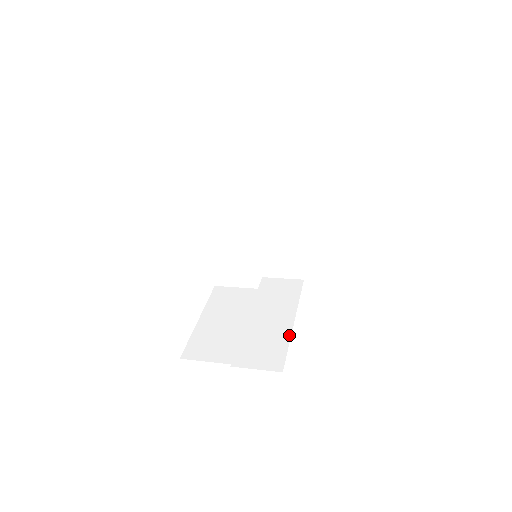
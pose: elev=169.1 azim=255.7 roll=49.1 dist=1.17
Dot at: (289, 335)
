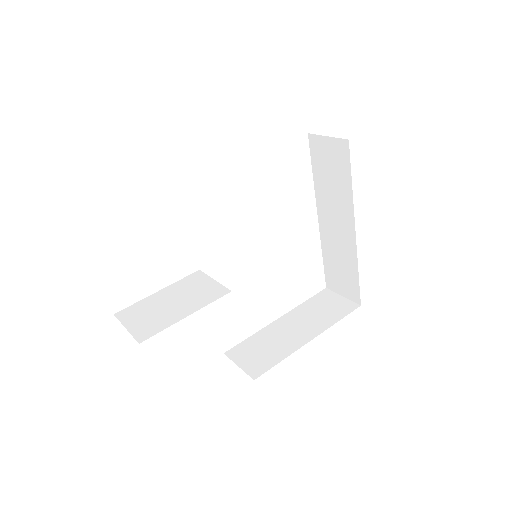
Dot at: (293, 351)
